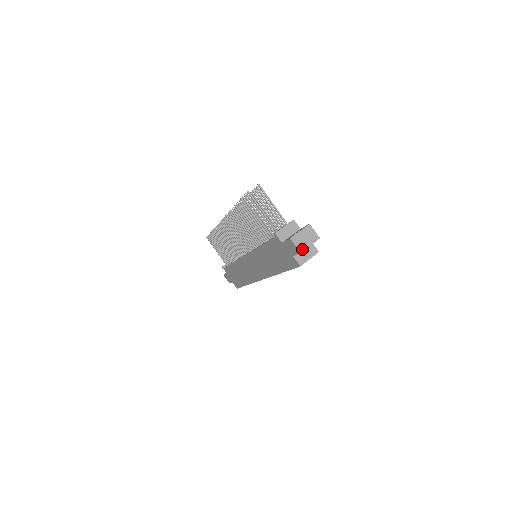
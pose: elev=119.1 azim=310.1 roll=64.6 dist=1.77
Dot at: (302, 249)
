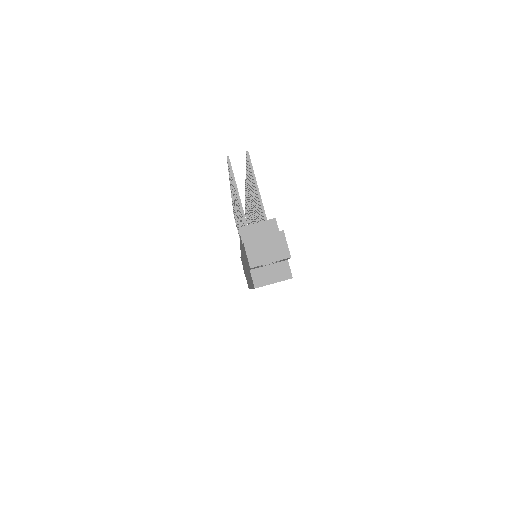
Dot at: (255, 263)
